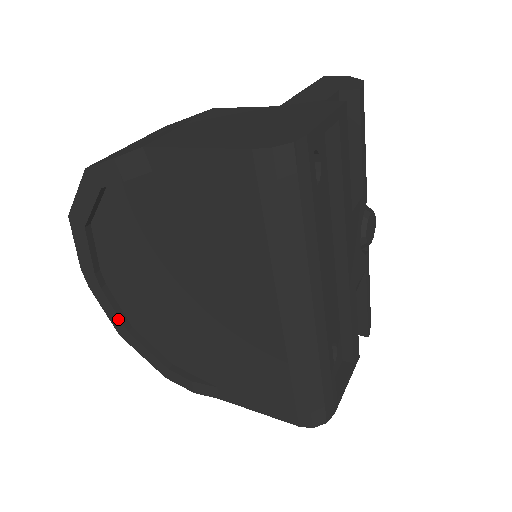
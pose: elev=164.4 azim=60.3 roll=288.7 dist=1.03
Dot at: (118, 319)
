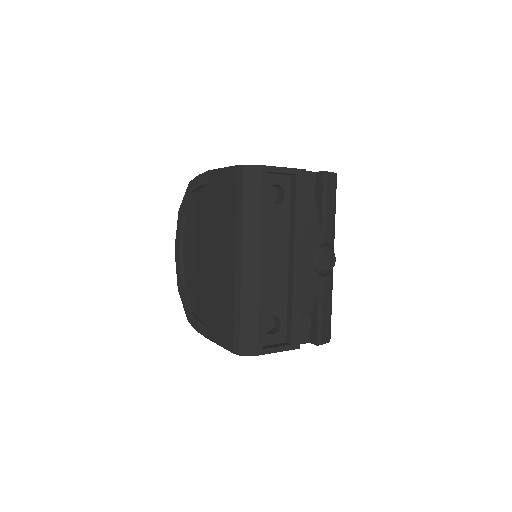
Dot at: (180, 277)
